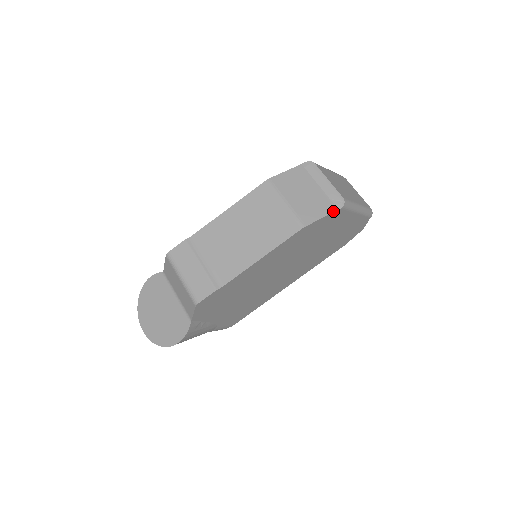
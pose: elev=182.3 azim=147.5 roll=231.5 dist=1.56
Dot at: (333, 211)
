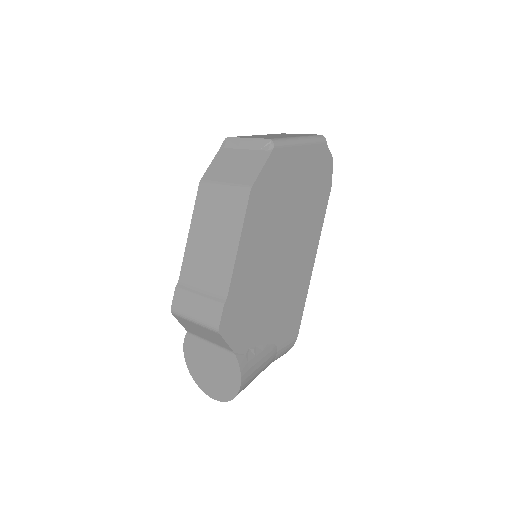
Dot at: (268, 156)
